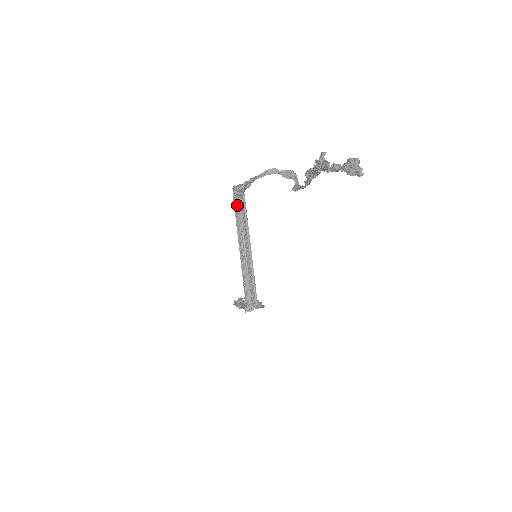
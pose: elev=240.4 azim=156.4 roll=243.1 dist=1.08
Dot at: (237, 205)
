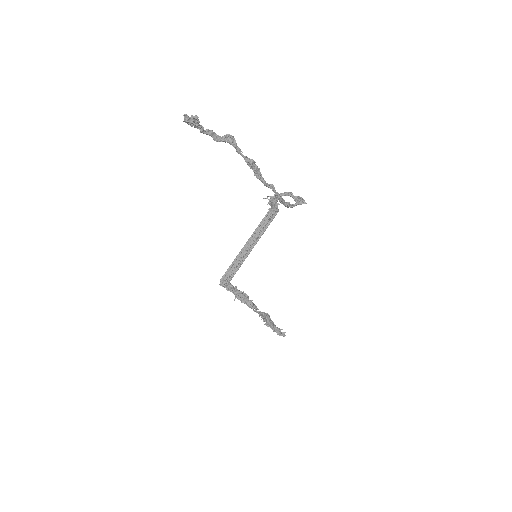
Dot at: (267, 217)
